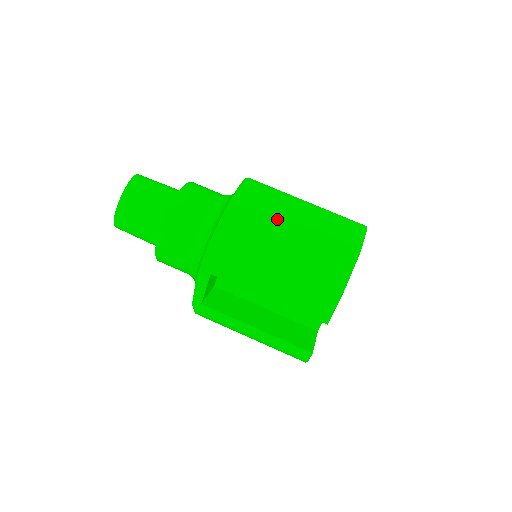
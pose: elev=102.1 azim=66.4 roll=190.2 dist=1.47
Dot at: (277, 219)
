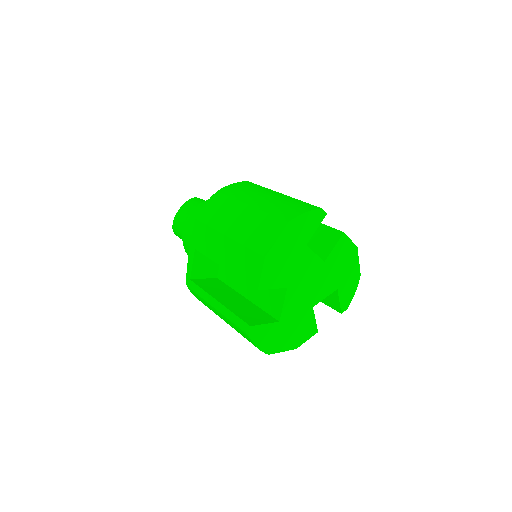
Dot at: (242, 199)
